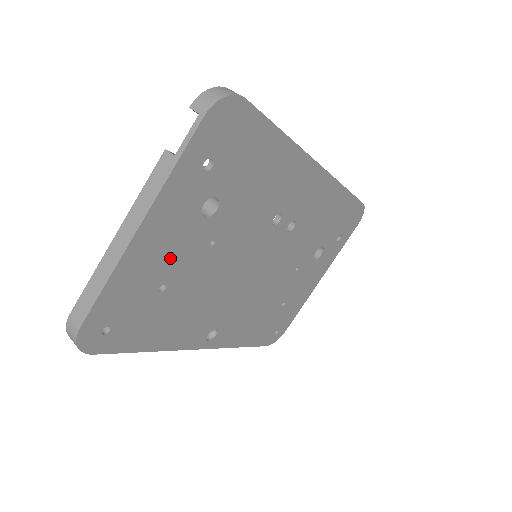
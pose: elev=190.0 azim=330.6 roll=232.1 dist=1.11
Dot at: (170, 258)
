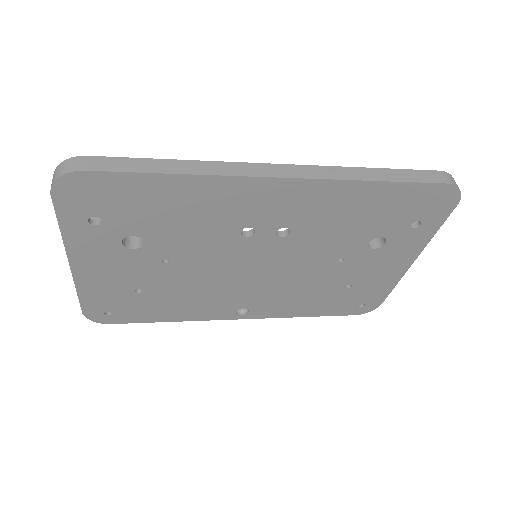
Dot at: (125, 275)
